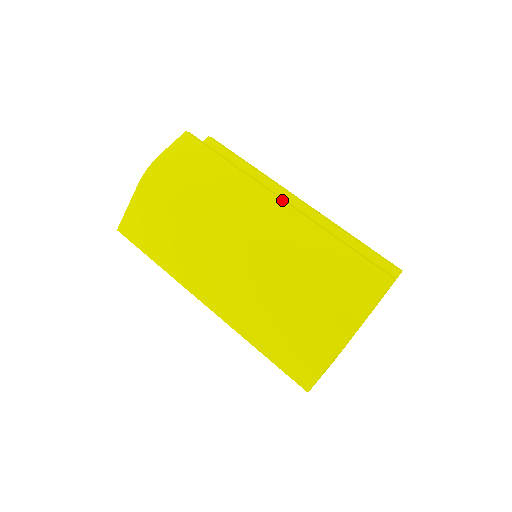
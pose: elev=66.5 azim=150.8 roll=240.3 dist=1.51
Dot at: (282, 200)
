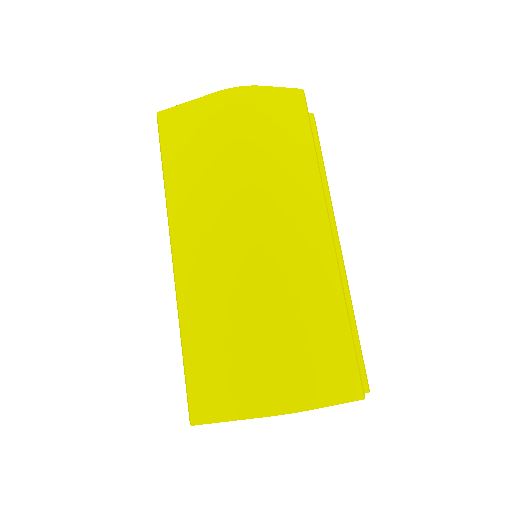
Dot at: (331, 232)
